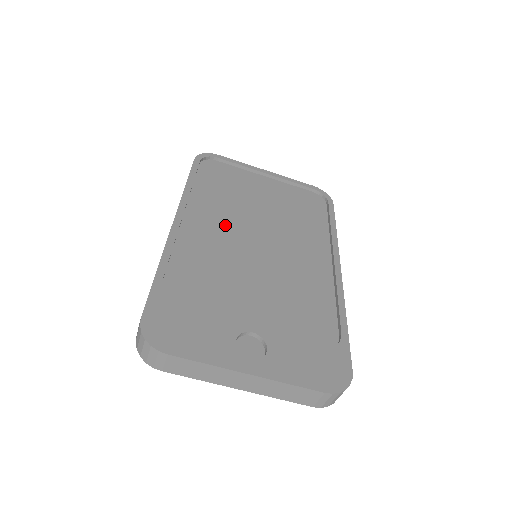
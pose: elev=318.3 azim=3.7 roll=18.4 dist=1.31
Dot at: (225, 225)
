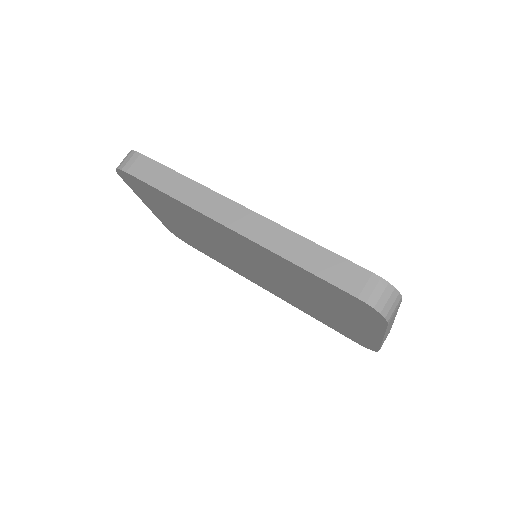
Dot at: occluded
